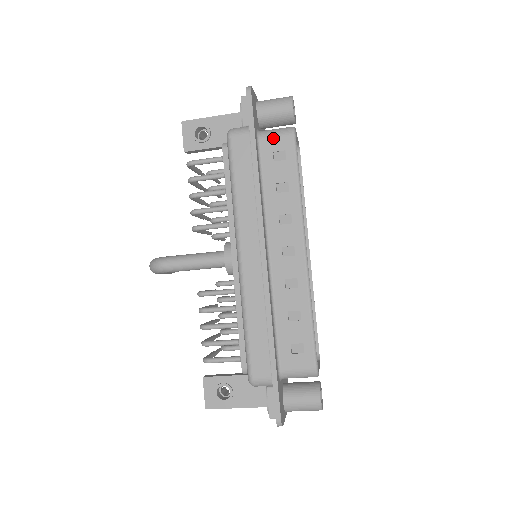
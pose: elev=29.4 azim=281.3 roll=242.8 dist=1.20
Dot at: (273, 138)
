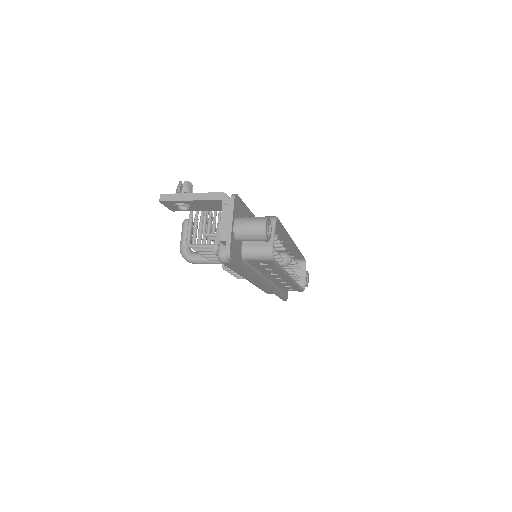
Dot at: (256, 260)
